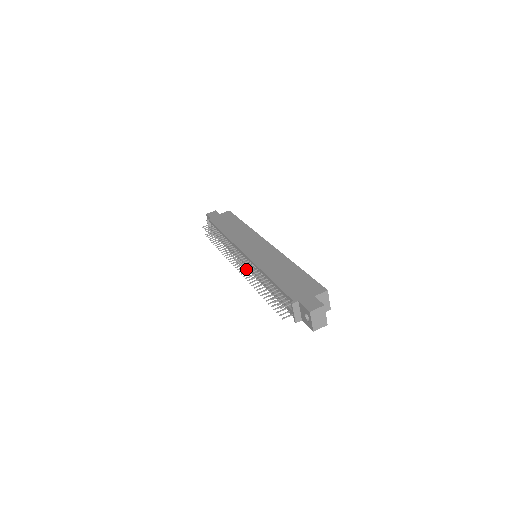
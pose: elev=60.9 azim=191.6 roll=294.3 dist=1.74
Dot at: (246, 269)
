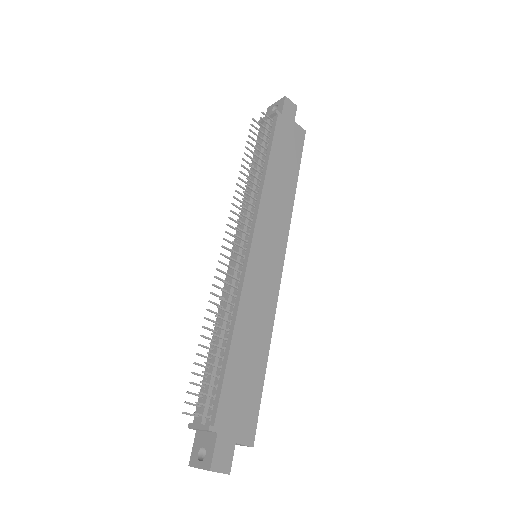
Dot at: occluded
